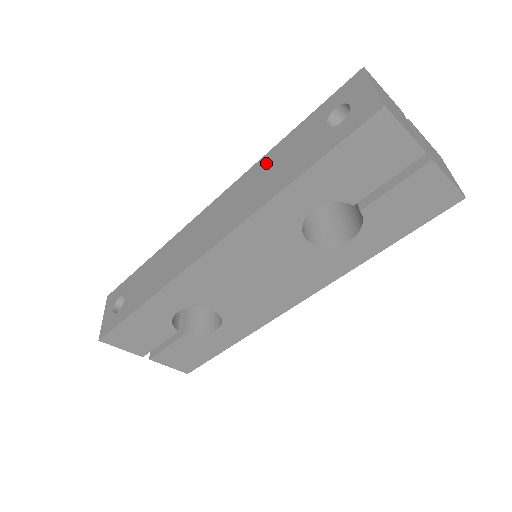
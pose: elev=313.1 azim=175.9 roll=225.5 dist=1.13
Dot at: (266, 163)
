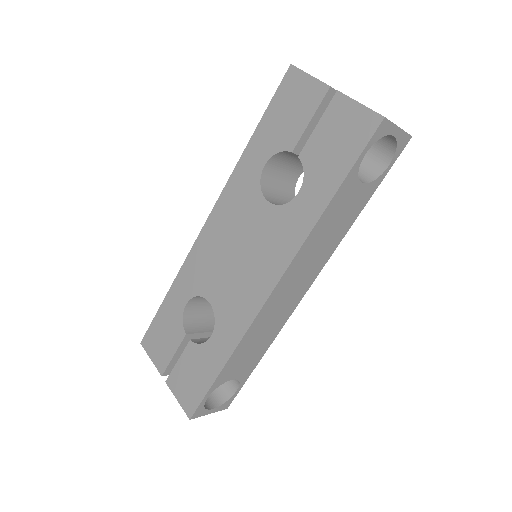
Dot at: occluded
